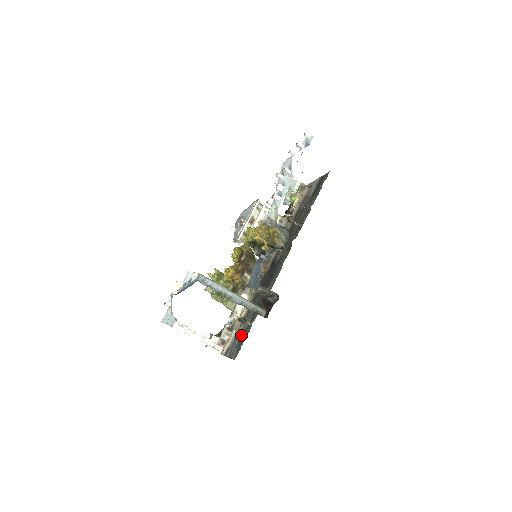
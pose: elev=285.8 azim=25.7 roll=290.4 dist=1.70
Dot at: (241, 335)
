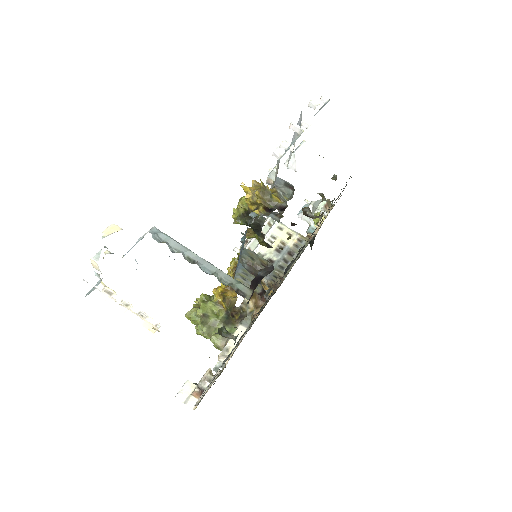
Dot at: (223, 363)
